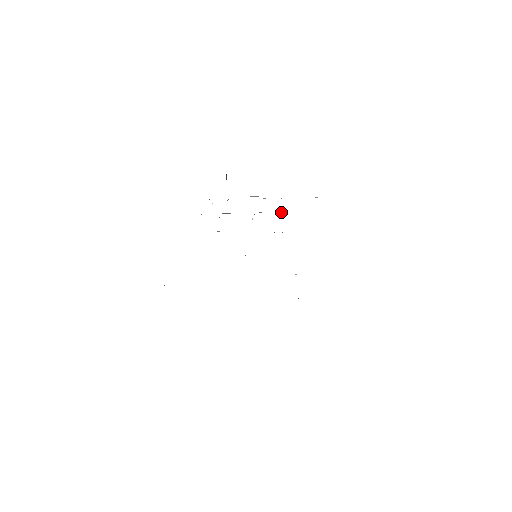
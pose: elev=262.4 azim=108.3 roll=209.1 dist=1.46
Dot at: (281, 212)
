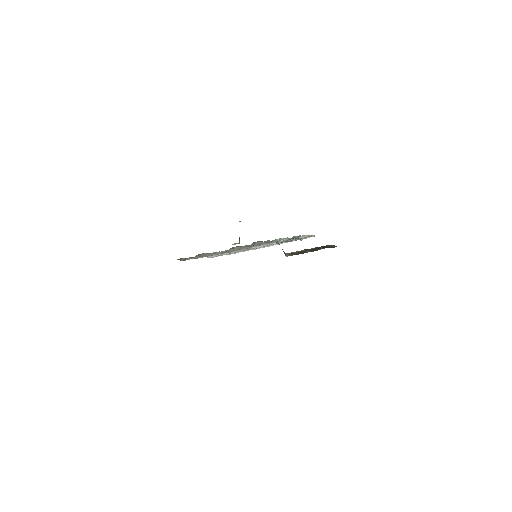
Dot at: occluded
